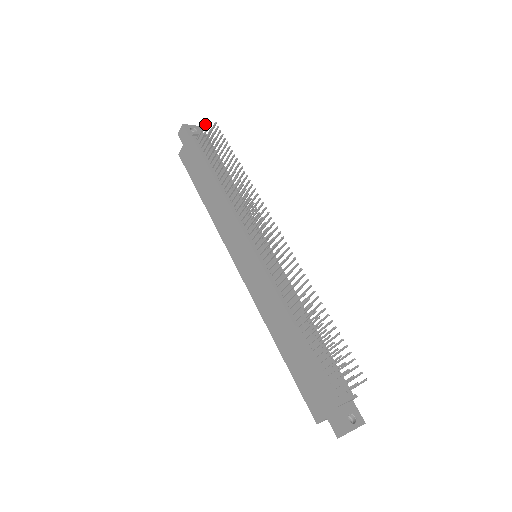
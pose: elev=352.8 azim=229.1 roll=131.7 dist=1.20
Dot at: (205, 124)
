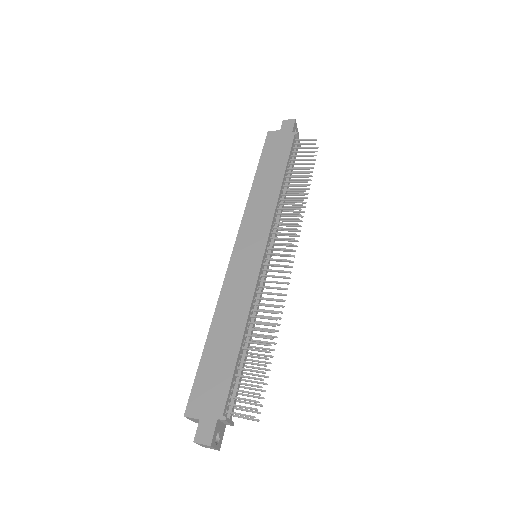
Dot at: (313, 140)
